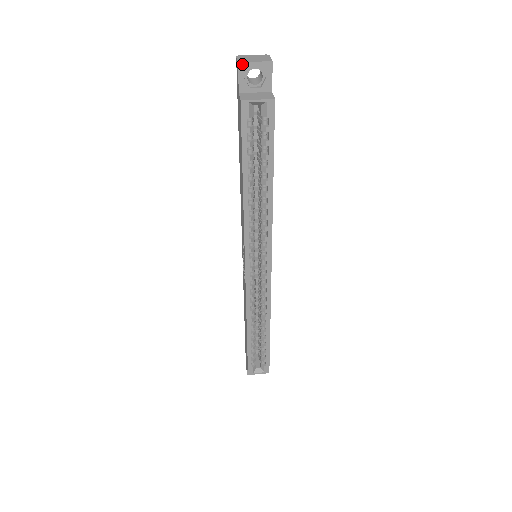
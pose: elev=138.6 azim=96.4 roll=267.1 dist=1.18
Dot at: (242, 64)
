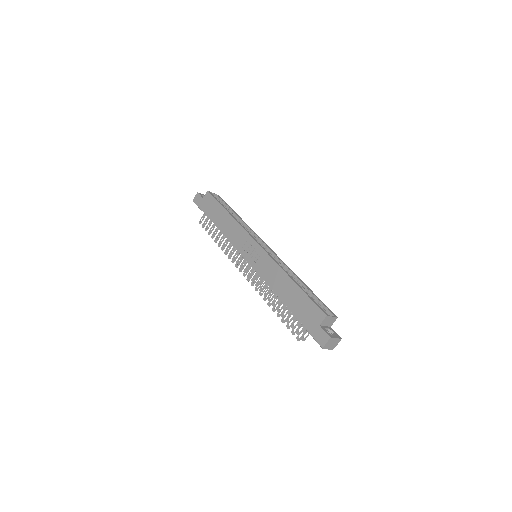
Dot at: (199, 193)
